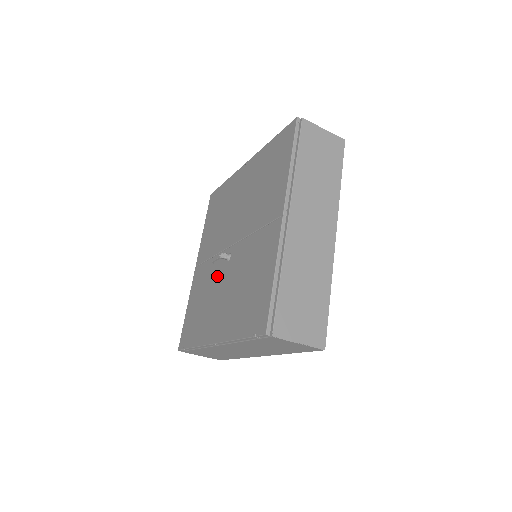
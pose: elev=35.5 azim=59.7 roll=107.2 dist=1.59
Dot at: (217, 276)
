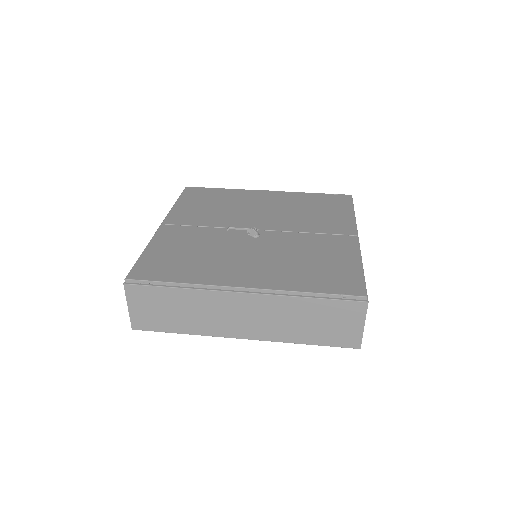
Dot at: (231, 242)
